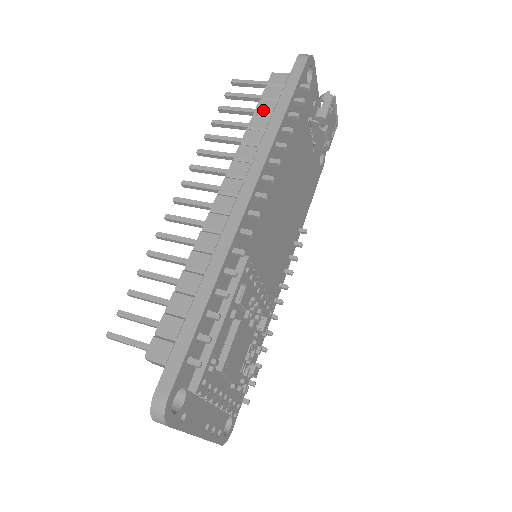
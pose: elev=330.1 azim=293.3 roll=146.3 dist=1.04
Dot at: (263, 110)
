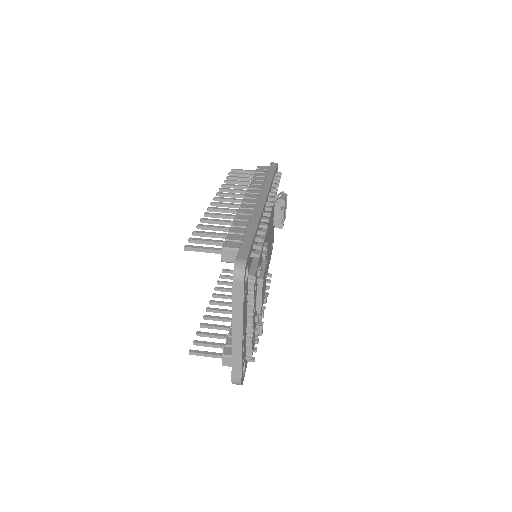
Dot at: (259, 175)
